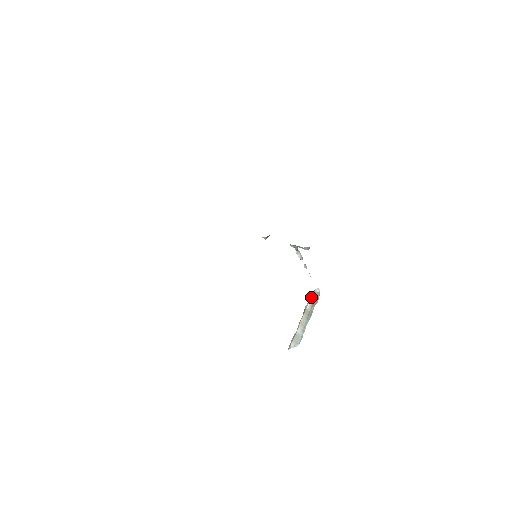
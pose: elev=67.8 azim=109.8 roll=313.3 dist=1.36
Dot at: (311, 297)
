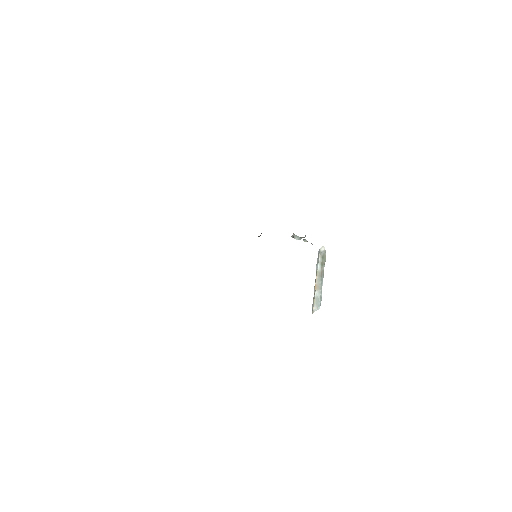
Dot at: (318, 258)
